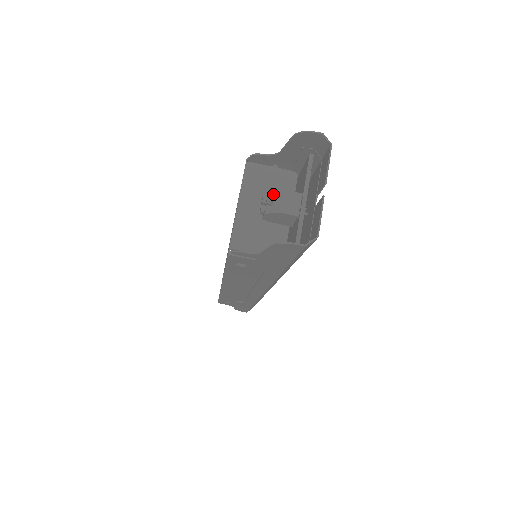
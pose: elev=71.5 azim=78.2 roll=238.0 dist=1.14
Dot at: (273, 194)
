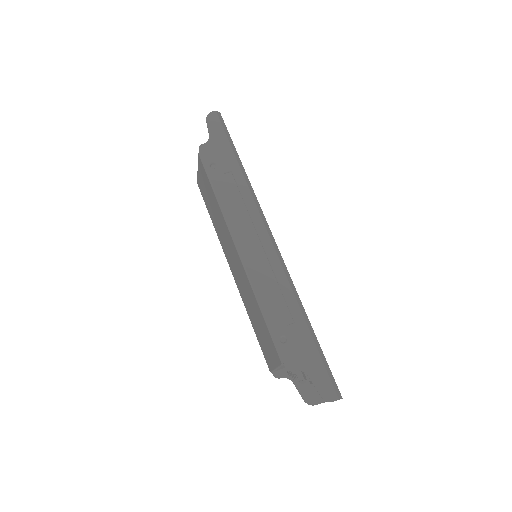
Dot at: occluded
